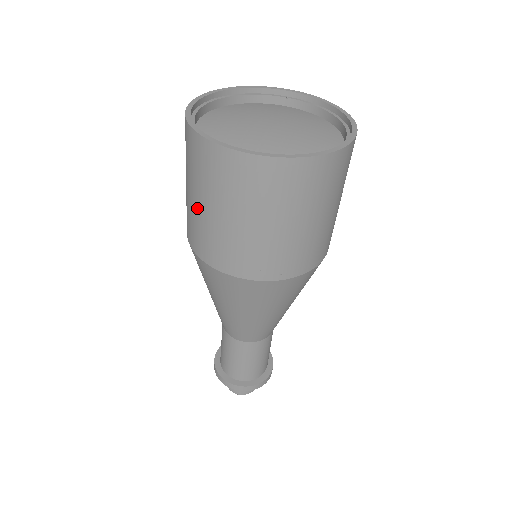
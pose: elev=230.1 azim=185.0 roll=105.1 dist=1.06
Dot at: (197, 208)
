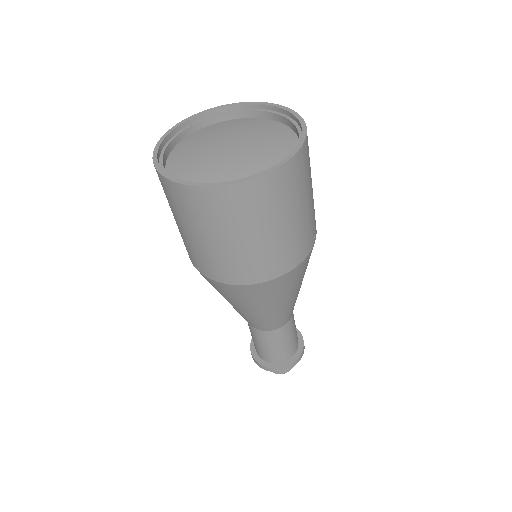
Dot at: (245, 246)
